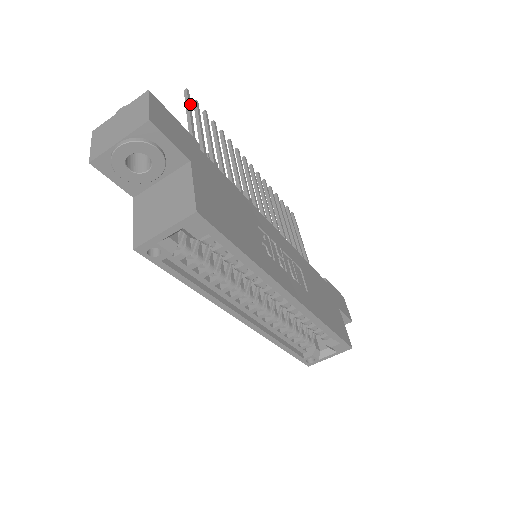
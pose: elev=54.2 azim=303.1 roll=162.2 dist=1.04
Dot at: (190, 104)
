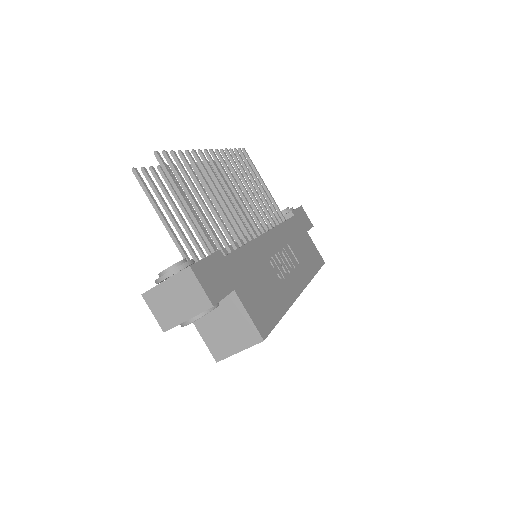
Dot at: (171, 175)
